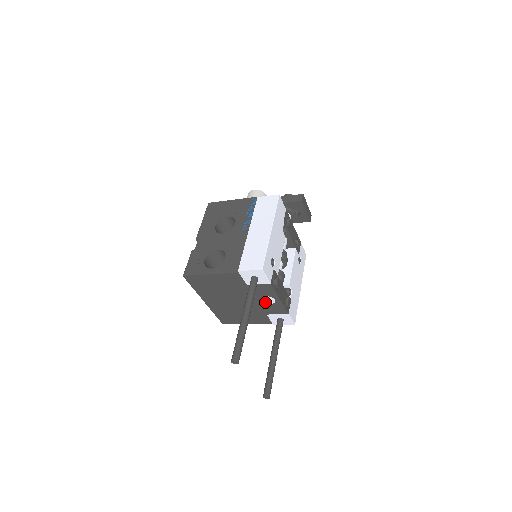
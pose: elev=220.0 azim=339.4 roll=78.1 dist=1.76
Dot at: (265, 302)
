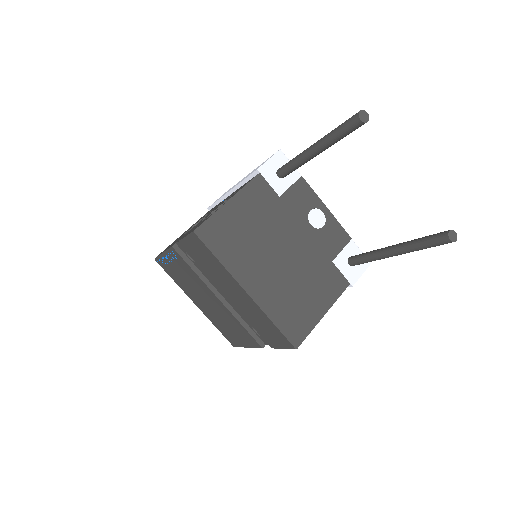
Dot at: (316, 228)
